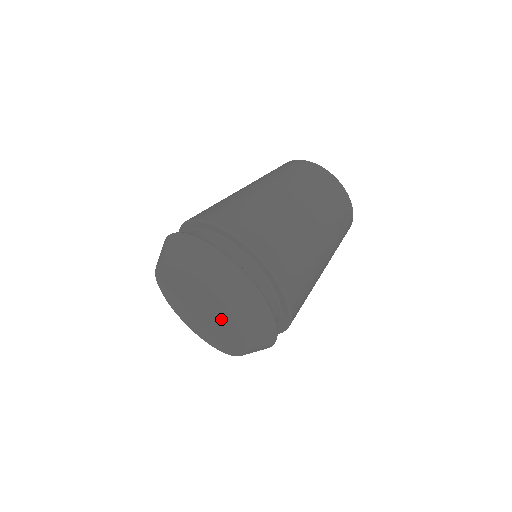
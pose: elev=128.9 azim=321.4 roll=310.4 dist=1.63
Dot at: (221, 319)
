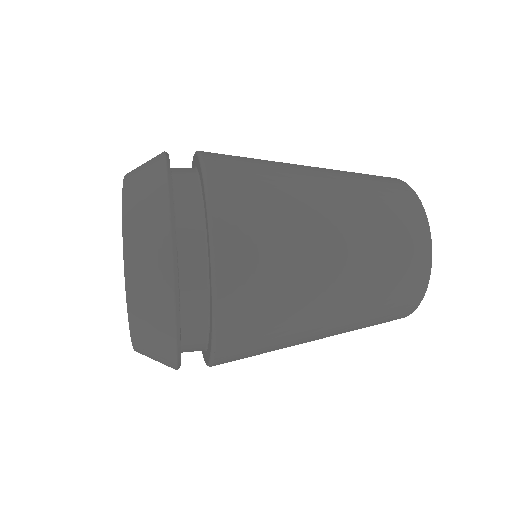
Dot at: occluded
